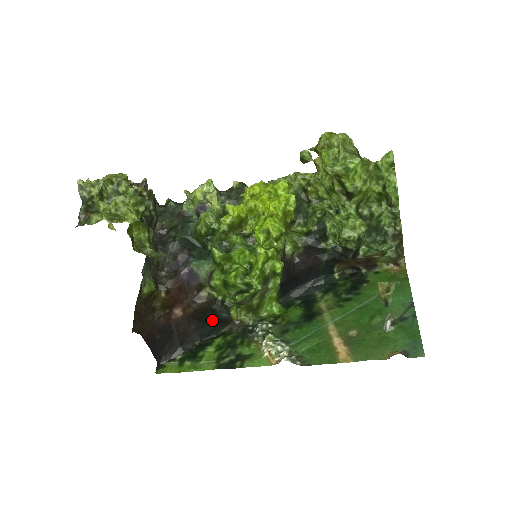
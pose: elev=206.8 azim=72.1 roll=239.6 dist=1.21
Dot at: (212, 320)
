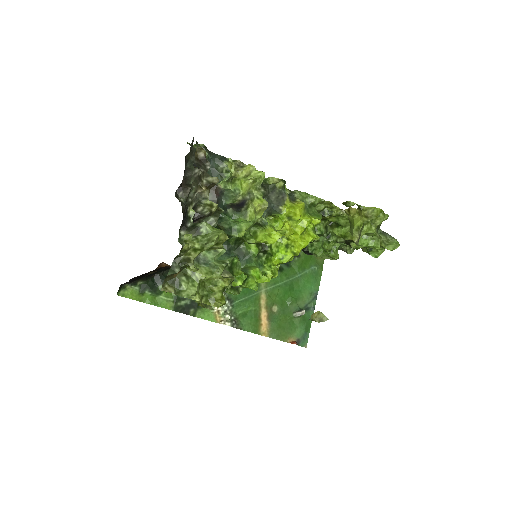
Dot at: occluded
